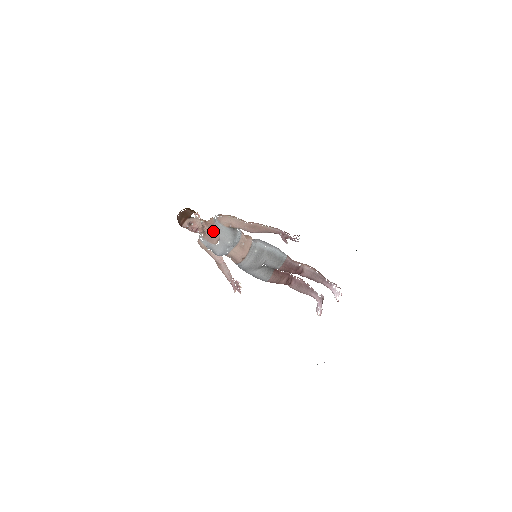
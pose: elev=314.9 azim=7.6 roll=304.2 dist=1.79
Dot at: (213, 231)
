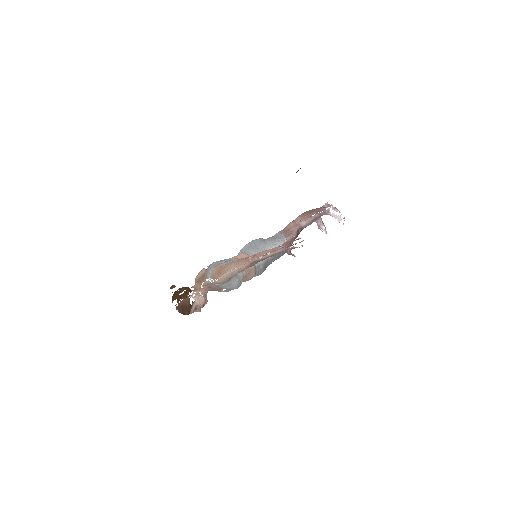
Dot at: (215, 289)
